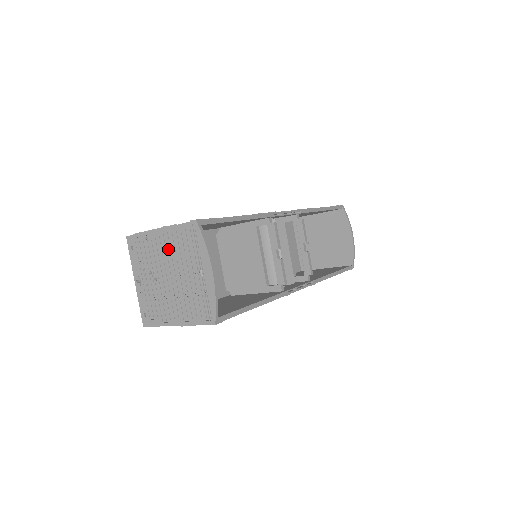
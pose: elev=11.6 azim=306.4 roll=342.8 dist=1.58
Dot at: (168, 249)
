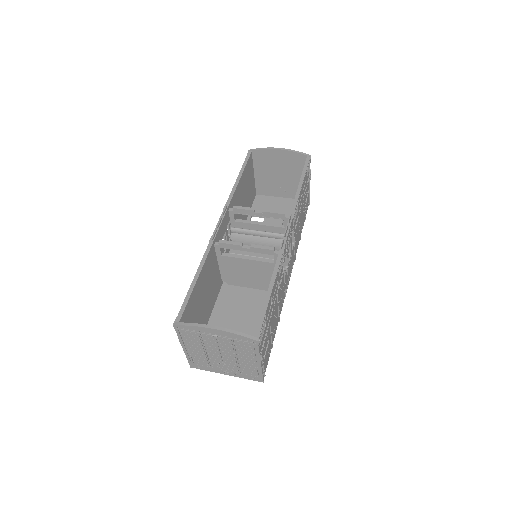
Dot at: (198, 348)
